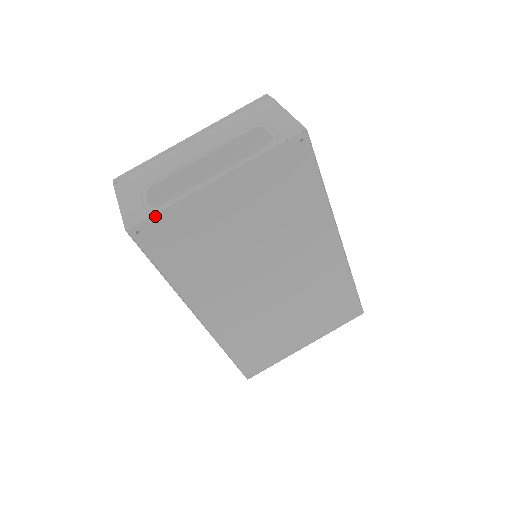
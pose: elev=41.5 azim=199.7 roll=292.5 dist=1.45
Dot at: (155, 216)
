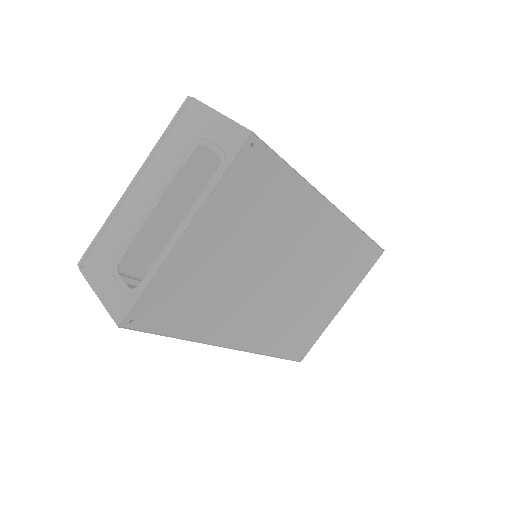
Dot at: (140, 298)
